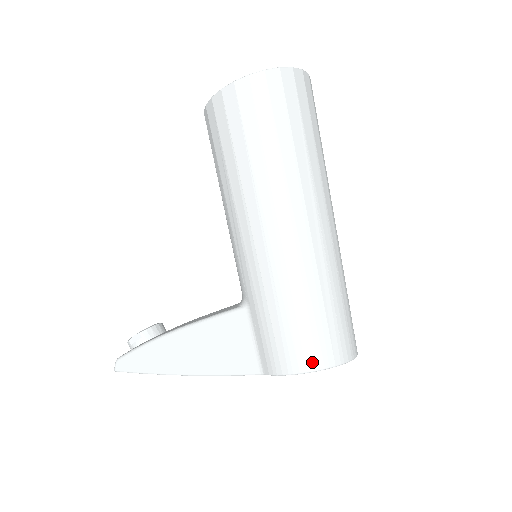
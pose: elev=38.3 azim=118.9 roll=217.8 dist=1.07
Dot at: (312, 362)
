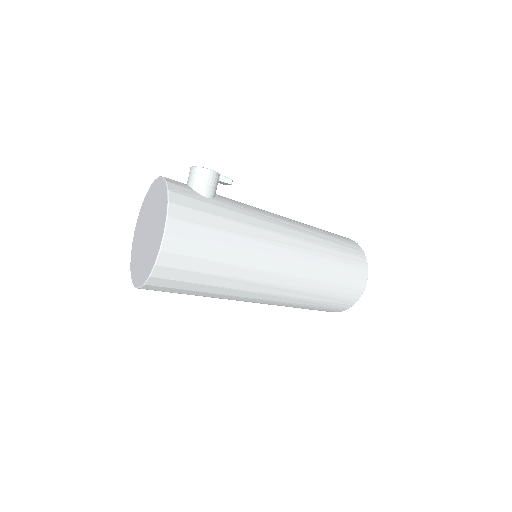
Dot at: (337, 311)
